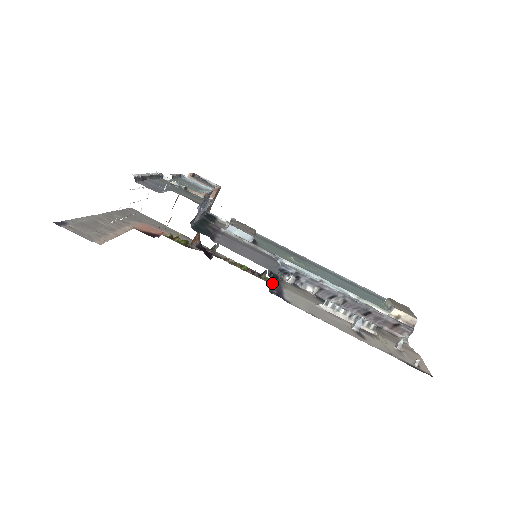
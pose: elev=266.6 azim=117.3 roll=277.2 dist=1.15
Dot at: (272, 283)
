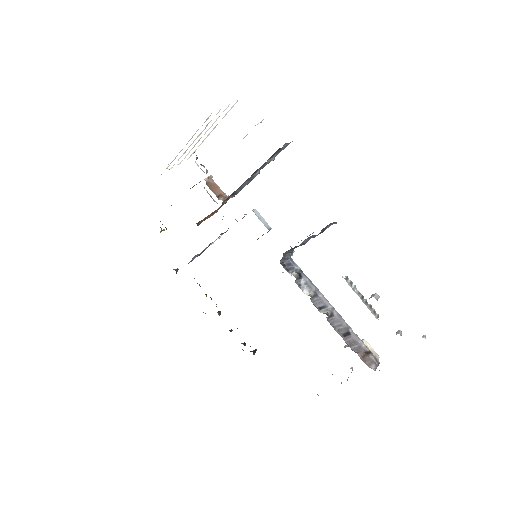
Dot at: occluded
